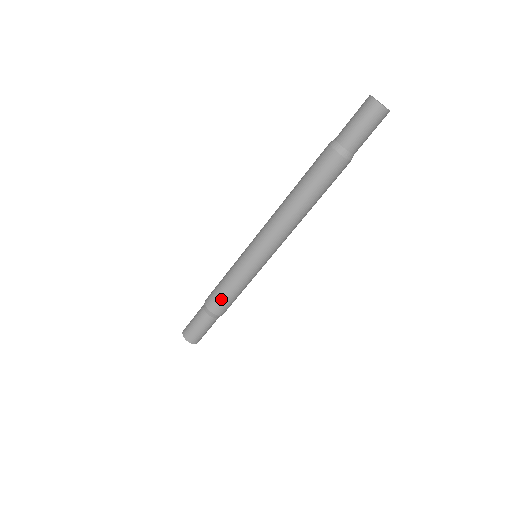
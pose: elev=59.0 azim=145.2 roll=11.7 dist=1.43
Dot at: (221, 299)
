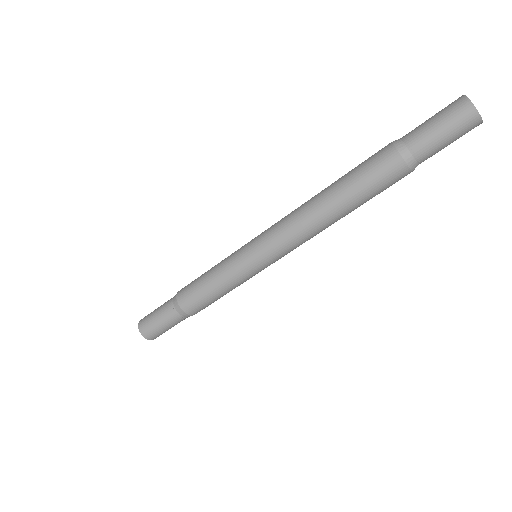
Dot at: (197, 295)
